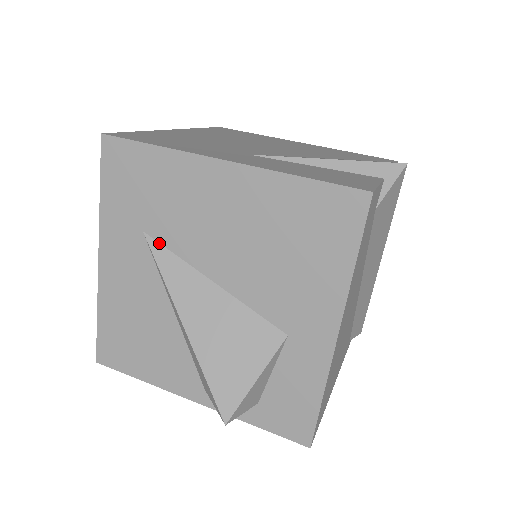
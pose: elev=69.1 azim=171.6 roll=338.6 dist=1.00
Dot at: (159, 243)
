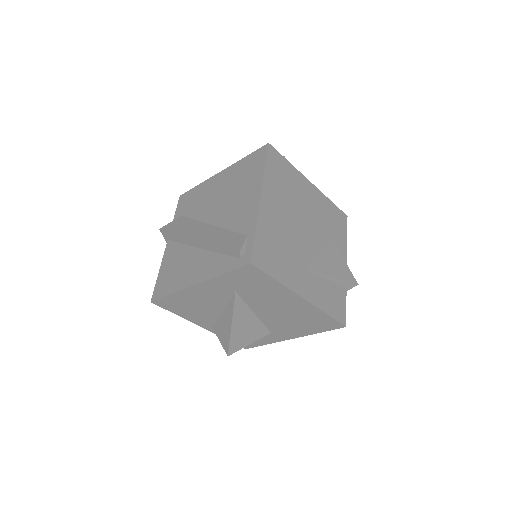
Dot at: (240, 297)
